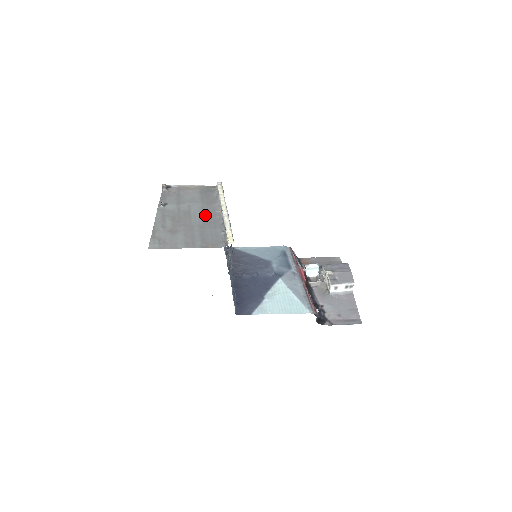
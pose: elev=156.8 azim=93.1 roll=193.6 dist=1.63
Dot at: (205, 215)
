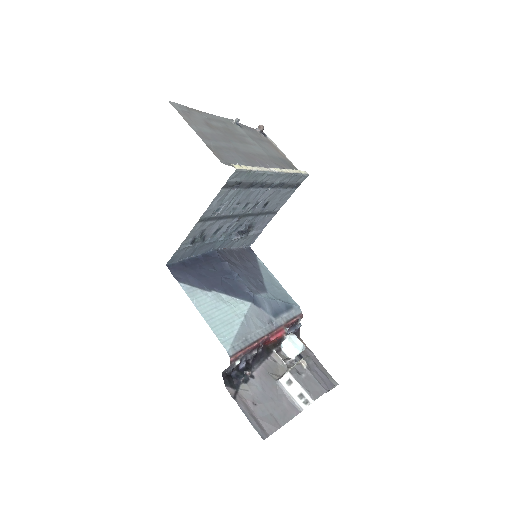
Dot at: (255, 155)
